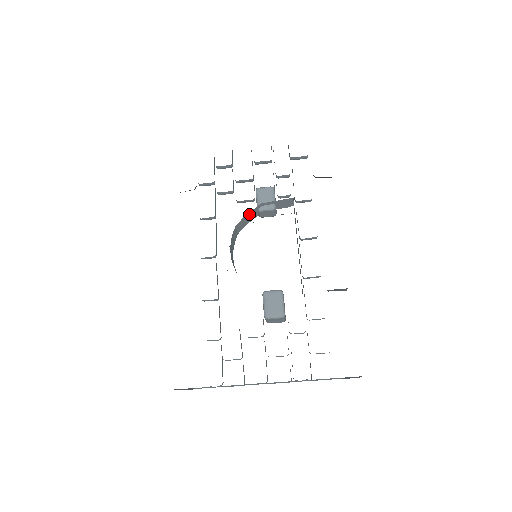
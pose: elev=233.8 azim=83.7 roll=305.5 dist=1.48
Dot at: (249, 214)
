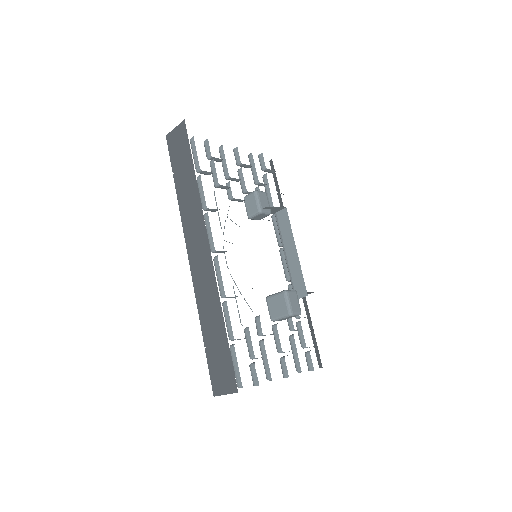
Dot at: occluded
